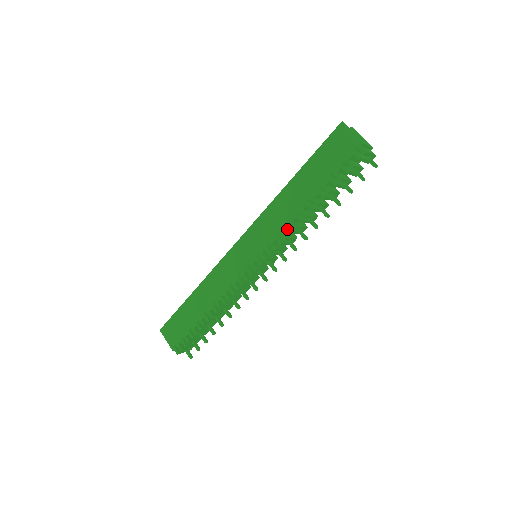
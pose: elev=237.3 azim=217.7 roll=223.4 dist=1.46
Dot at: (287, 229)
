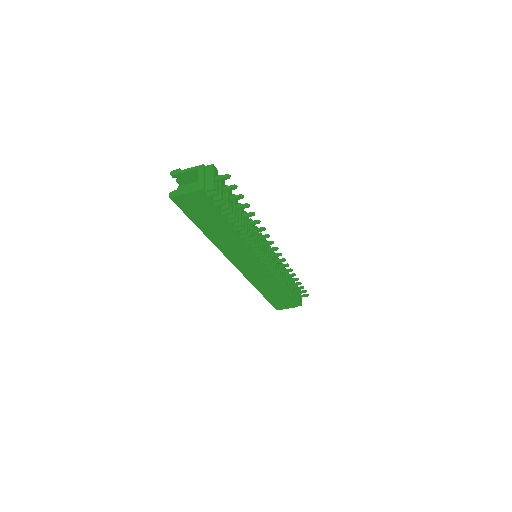
Dot at: occluded
